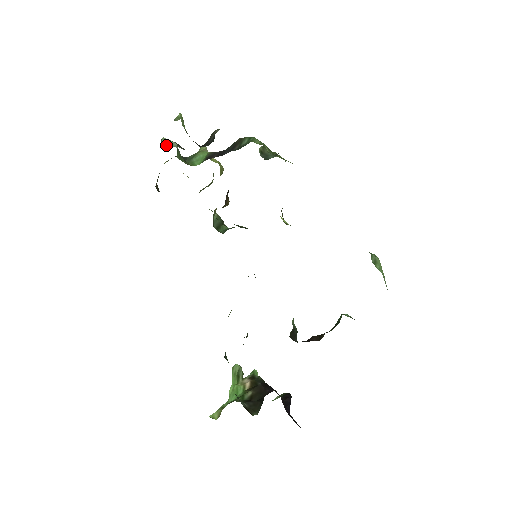
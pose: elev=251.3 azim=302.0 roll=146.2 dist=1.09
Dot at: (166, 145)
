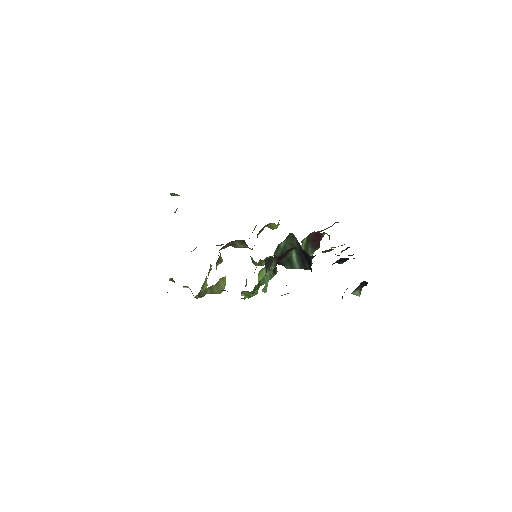
Dot at: occluded
